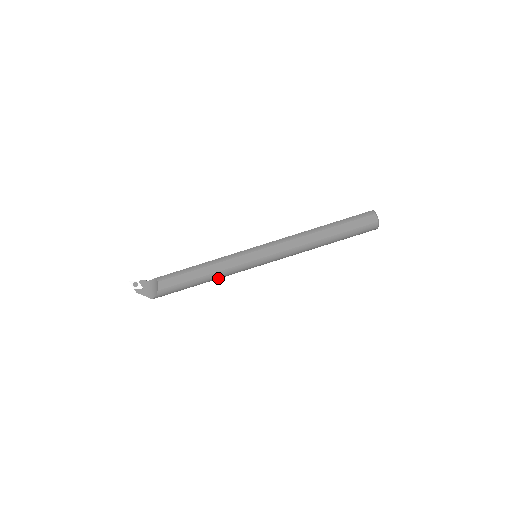
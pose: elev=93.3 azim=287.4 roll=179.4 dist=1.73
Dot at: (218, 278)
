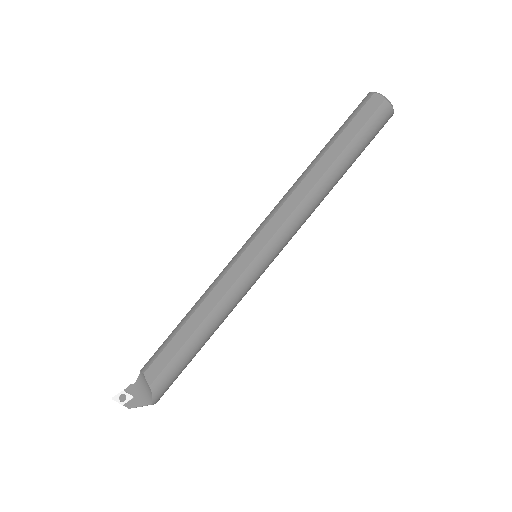
Dot at: (223, 318)
